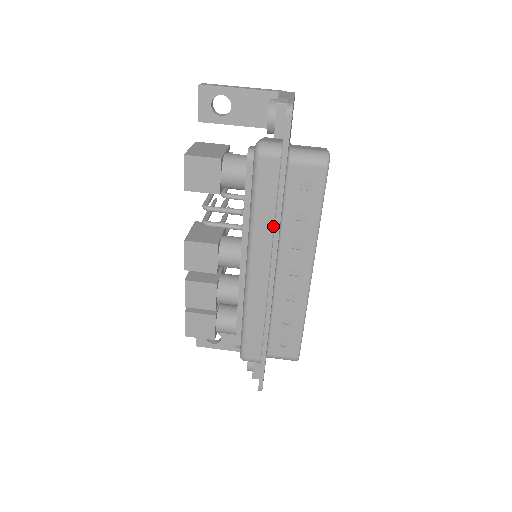
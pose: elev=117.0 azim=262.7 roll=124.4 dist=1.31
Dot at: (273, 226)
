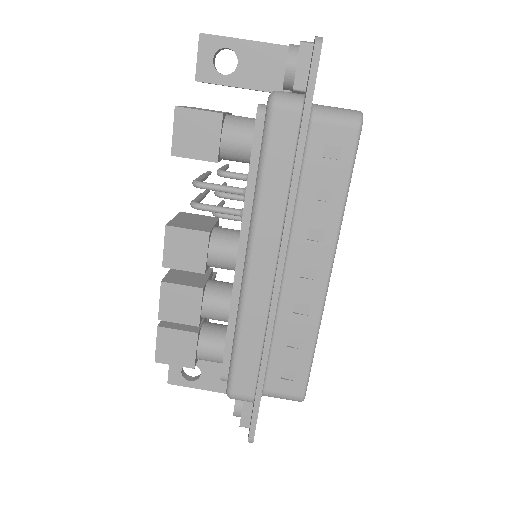
Dot at: (285, 205)
